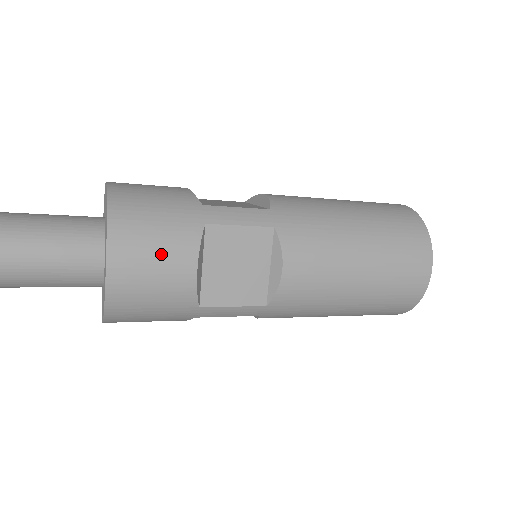
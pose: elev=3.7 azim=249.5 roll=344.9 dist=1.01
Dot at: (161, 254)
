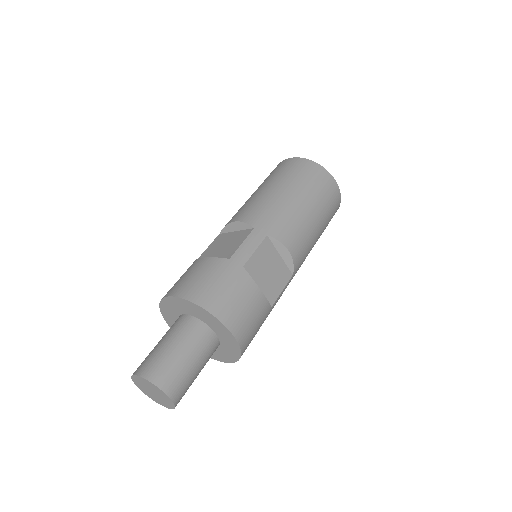
Dot at: occluded
